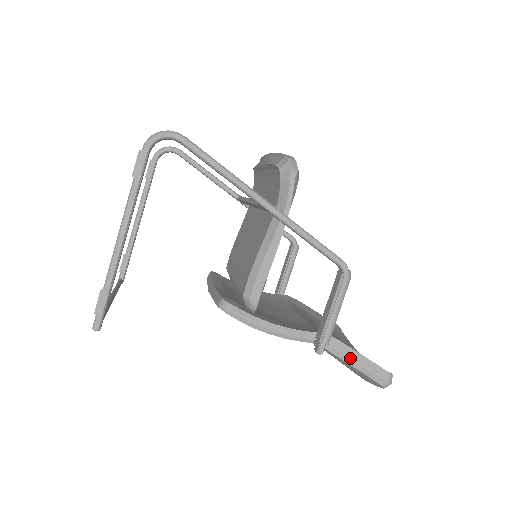
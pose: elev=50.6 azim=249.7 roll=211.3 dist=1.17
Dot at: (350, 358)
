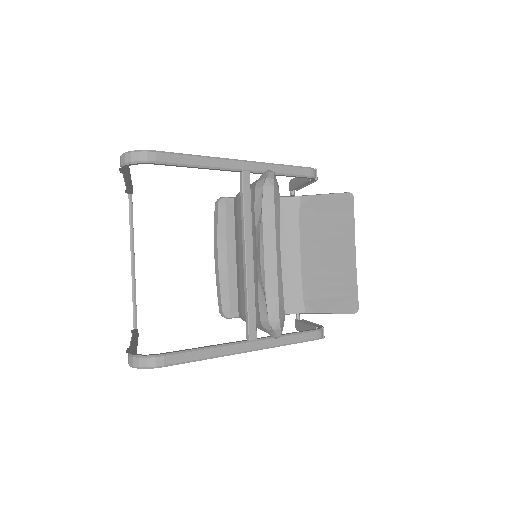
Dot at: occluded
